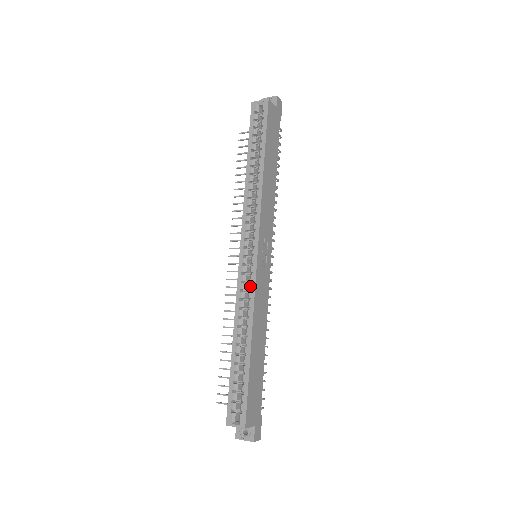
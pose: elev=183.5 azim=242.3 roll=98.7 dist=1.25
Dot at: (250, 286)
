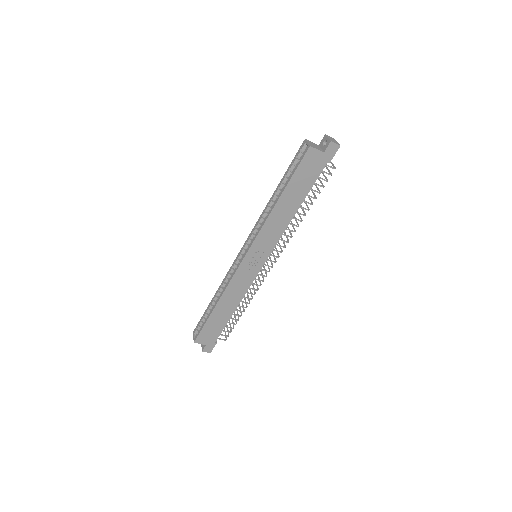
Dot at: (232, 274)
